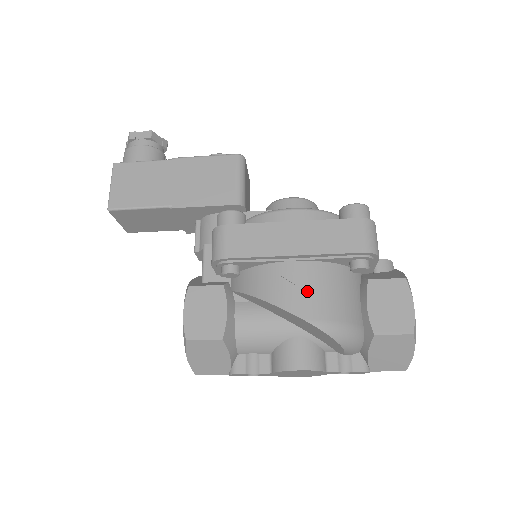
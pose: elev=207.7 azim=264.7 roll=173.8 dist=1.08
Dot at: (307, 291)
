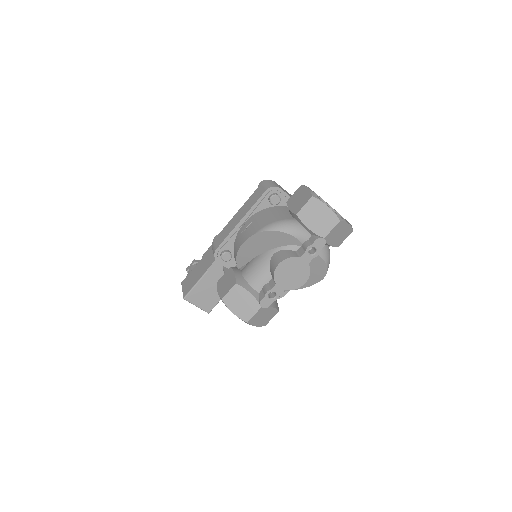
Dot at: (252, 226)
